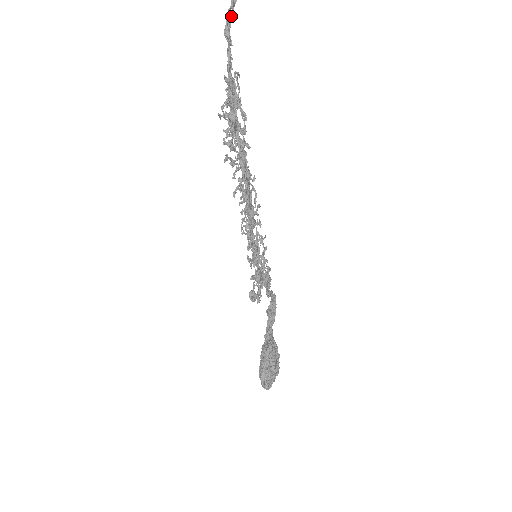
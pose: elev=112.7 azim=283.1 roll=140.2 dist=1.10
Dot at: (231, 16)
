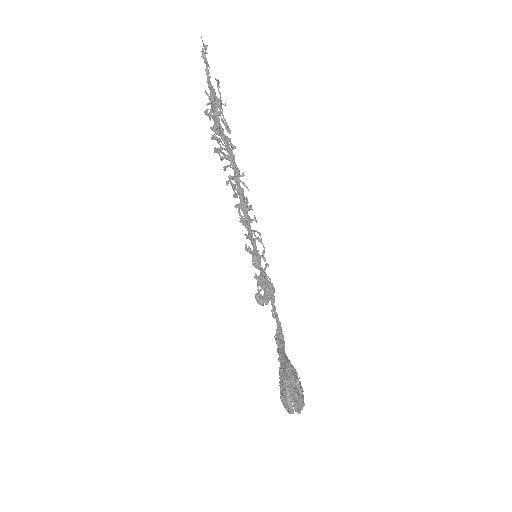
Dot at: occluded
